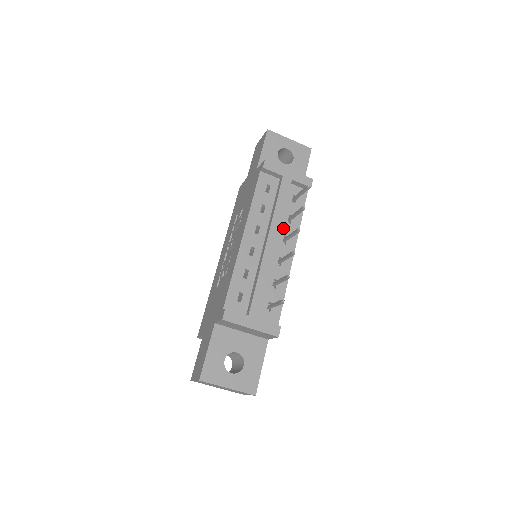
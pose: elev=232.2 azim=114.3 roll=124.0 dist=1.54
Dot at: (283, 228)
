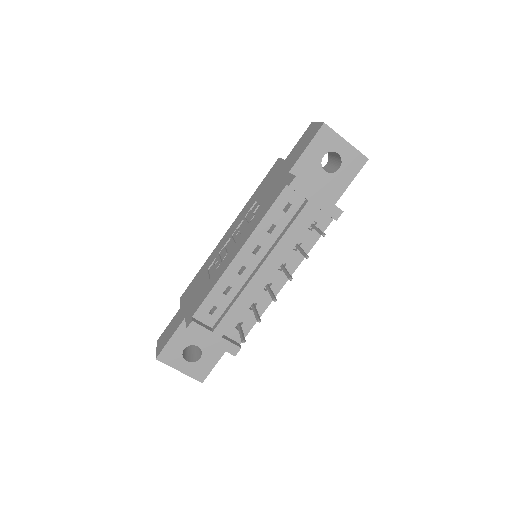
Dot at: (286, 254)
